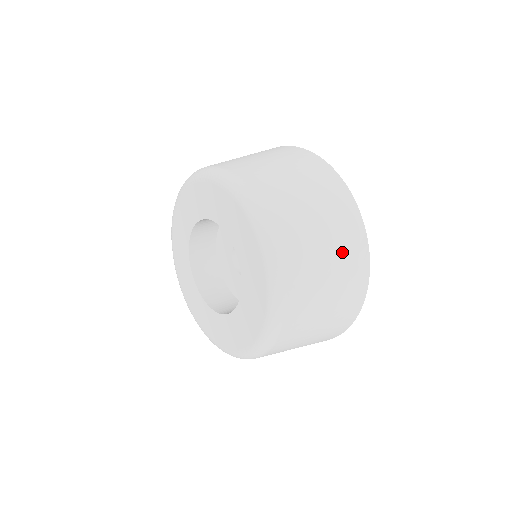
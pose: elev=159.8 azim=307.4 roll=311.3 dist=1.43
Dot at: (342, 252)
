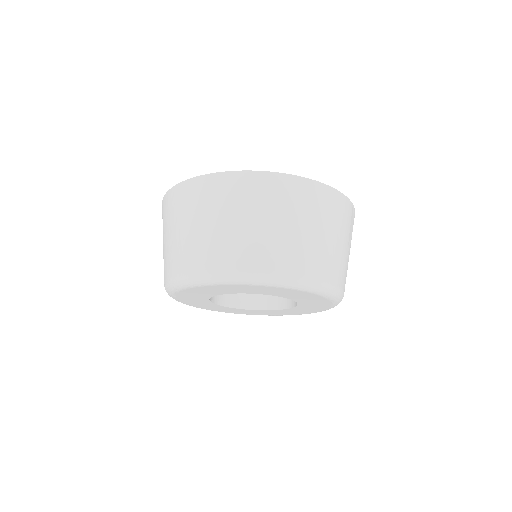
Dot at: (350, 235)
